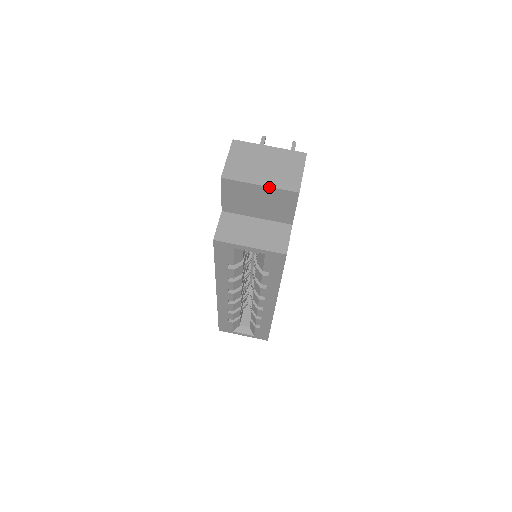
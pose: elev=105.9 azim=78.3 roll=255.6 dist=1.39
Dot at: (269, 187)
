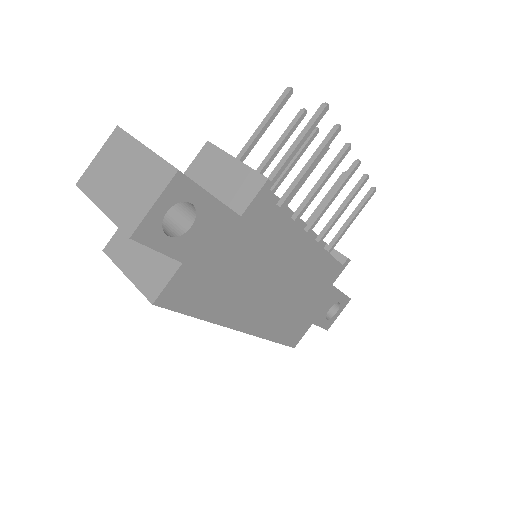
Dot at: (107, 216)
